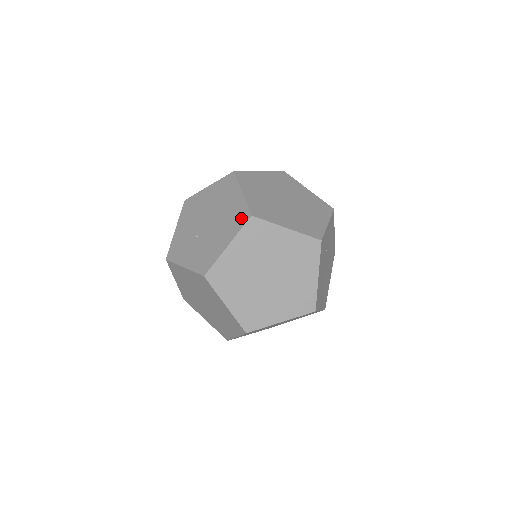
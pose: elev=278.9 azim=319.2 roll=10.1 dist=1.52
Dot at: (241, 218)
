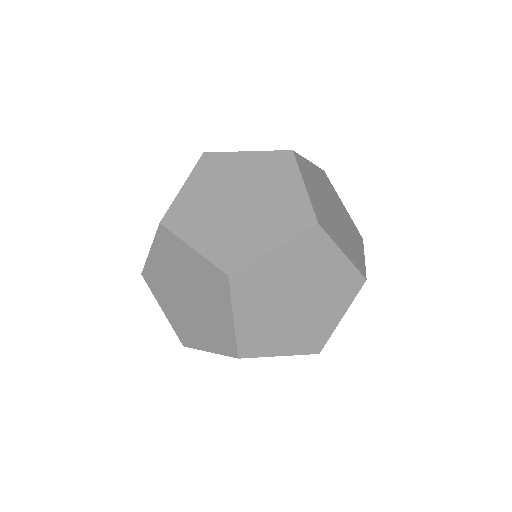
Dot at: occluded
